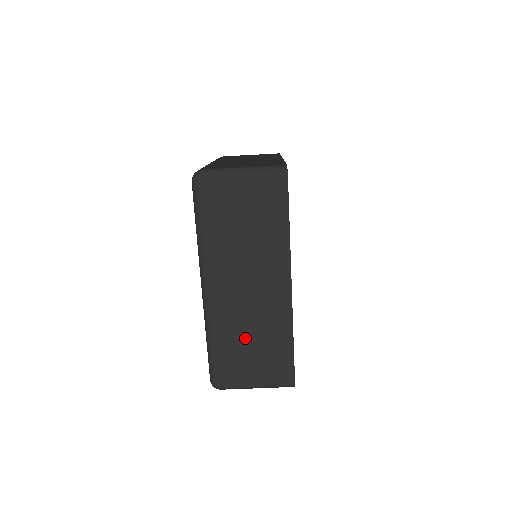
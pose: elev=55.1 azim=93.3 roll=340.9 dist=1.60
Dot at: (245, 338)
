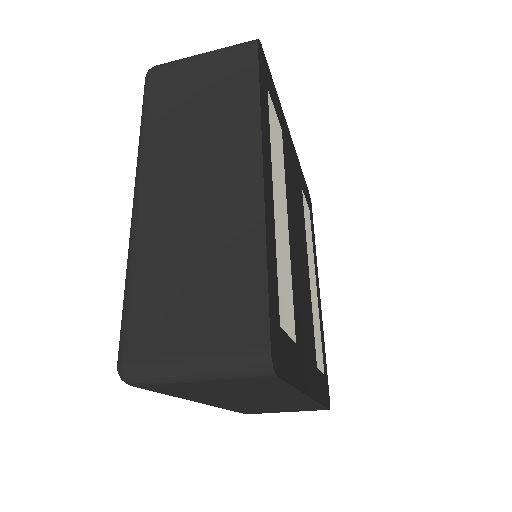
Dot at: (263, 408)
